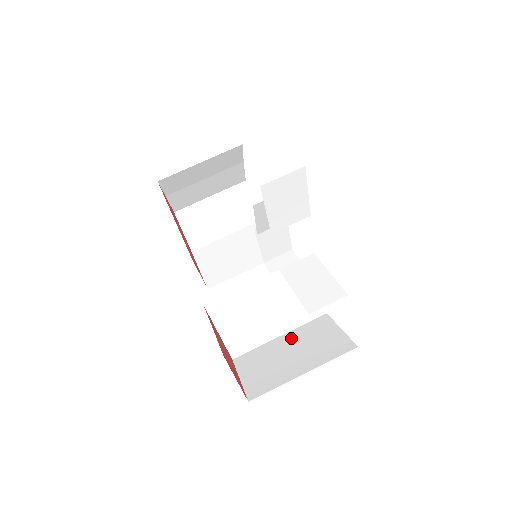
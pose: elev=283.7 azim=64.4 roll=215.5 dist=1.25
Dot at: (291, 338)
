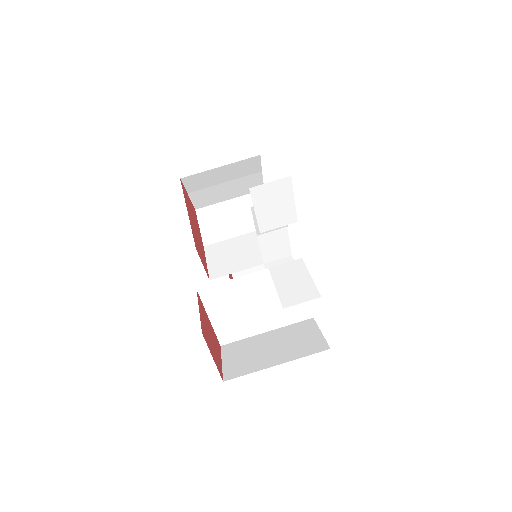
Dot at: (276, 334)
